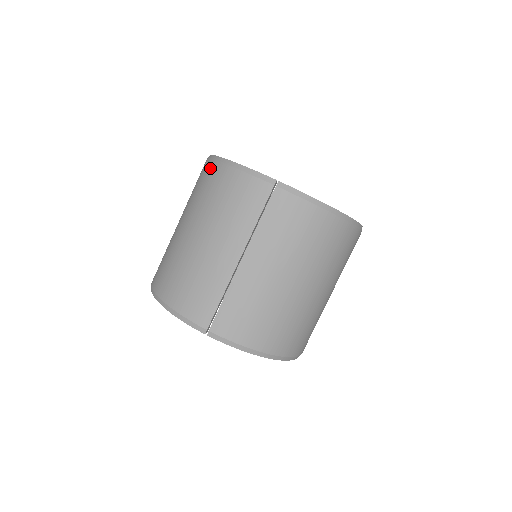
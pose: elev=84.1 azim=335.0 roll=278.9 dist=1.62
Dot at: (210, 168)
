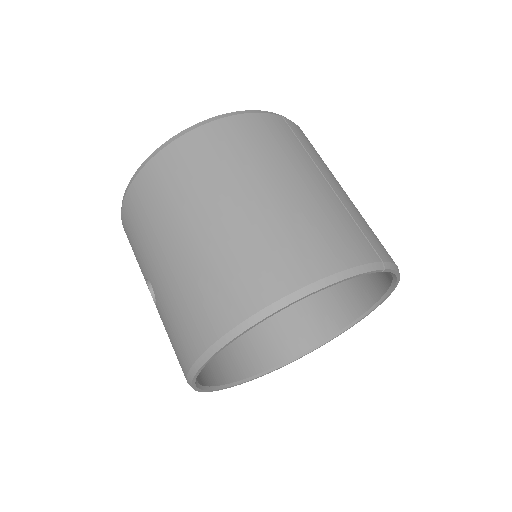
Dot at: (198, 137)
